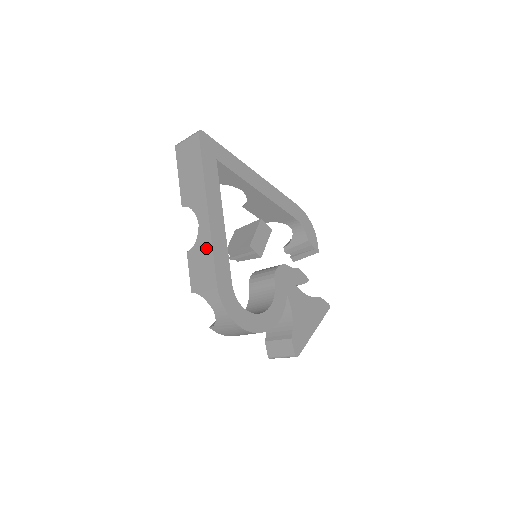
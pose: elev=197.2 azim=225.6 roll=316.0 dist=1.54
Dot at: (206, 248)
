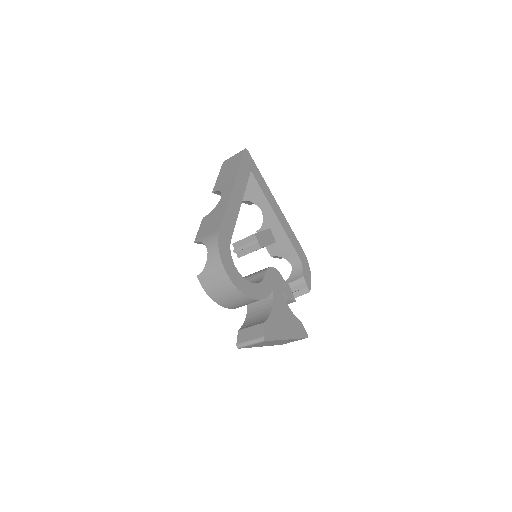
Dot at: (221, 209)
